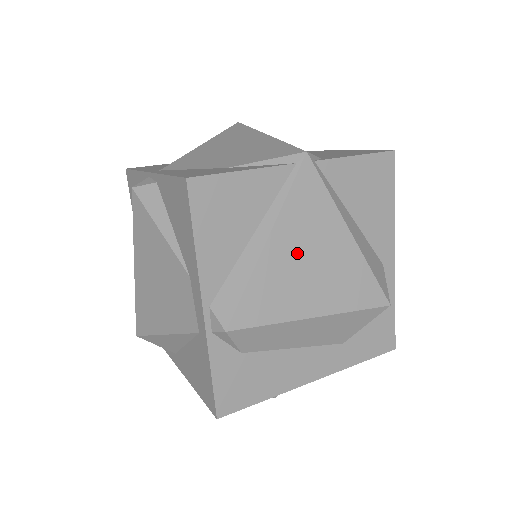
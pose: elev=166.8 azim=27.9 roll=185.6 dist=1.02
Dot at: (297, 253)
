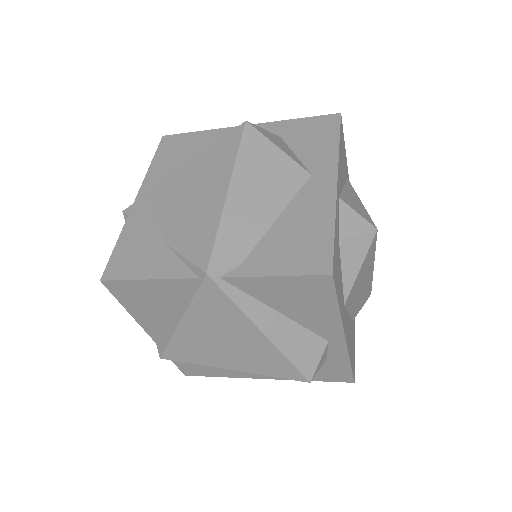
Dot at: (209, 334)
